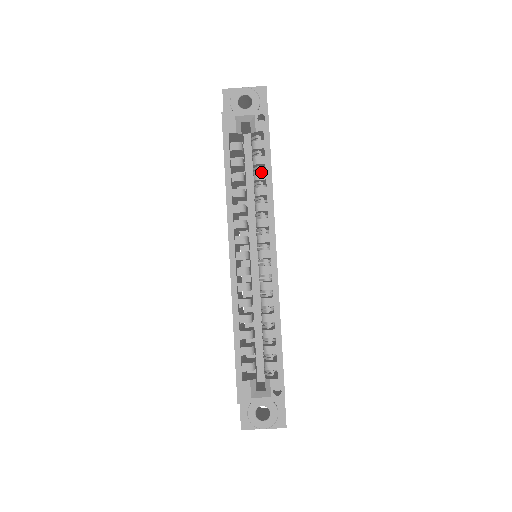
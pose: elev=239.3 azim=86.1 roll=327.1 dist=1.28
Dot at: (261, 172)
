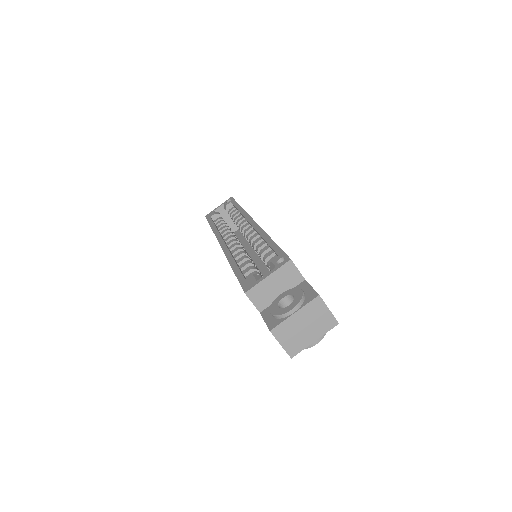
Dot at: (235, 213)
